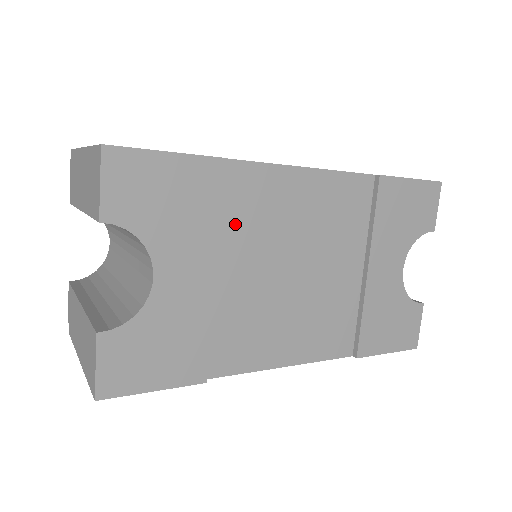
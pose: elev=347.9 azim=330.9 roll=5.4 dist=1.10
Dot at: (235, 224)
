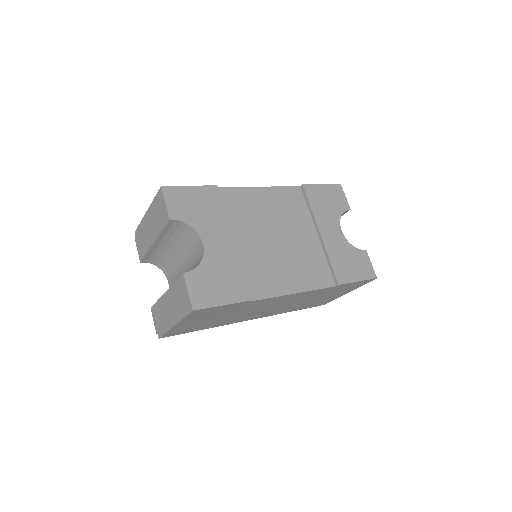
Dot at: (235, 217)
